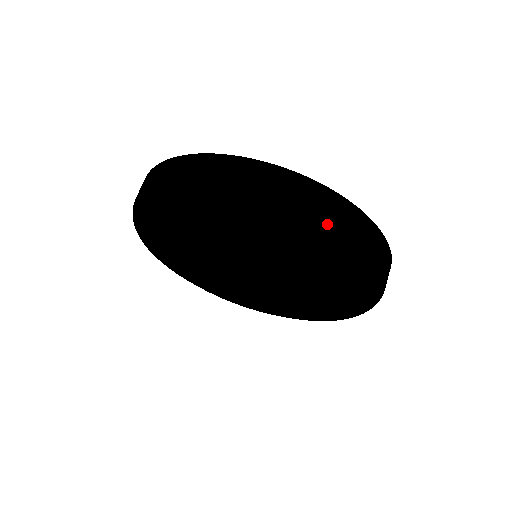
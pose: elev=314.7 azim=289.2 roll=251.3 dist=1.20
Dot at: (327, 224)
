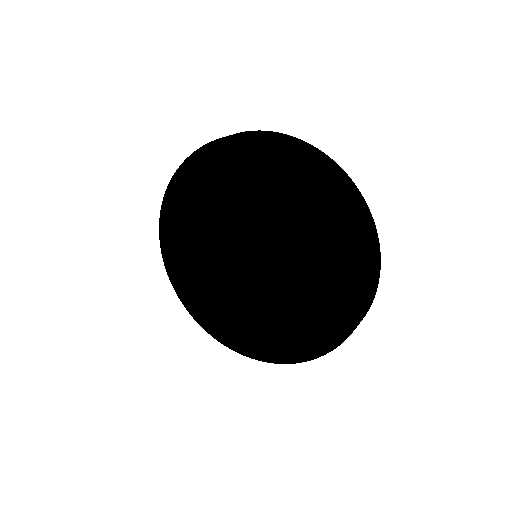
Dot at: (346, 195)
